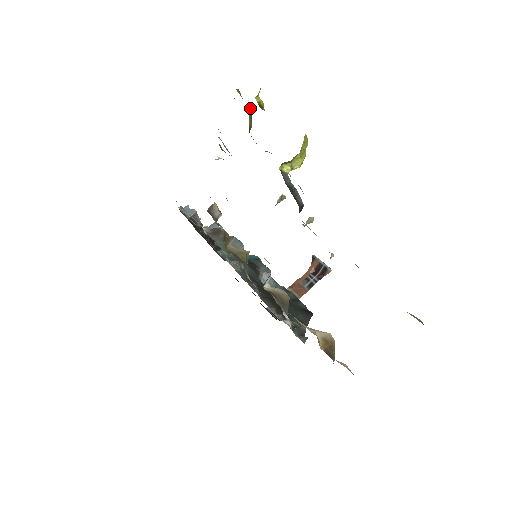
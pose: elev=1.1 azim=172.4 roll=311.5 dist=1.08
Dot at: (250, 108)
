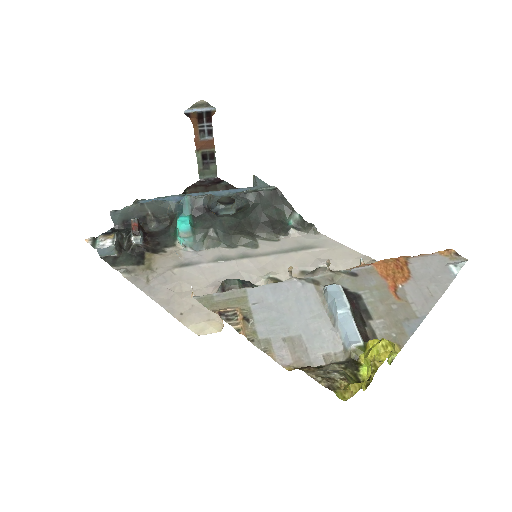
Dot at: occluded
